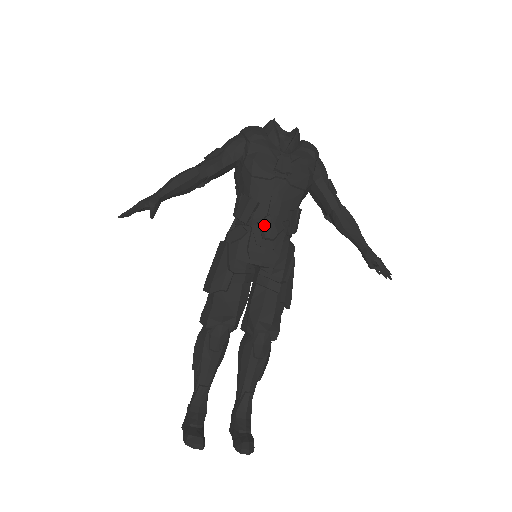
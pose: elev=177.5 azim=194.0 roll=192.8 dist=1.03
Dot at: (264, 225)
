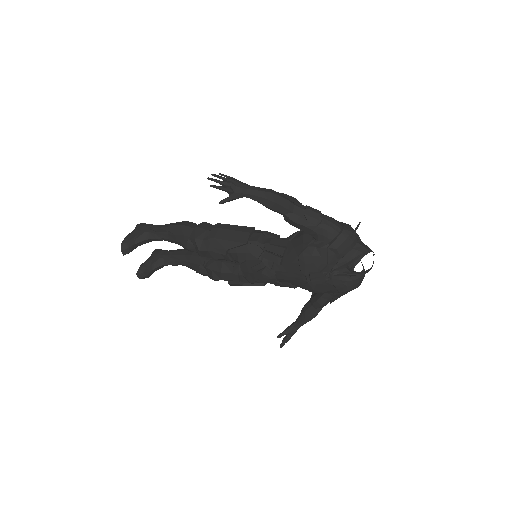
Dot at: (265, 272)
